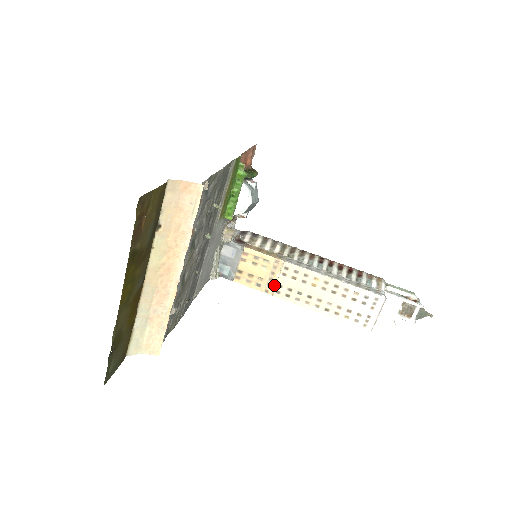
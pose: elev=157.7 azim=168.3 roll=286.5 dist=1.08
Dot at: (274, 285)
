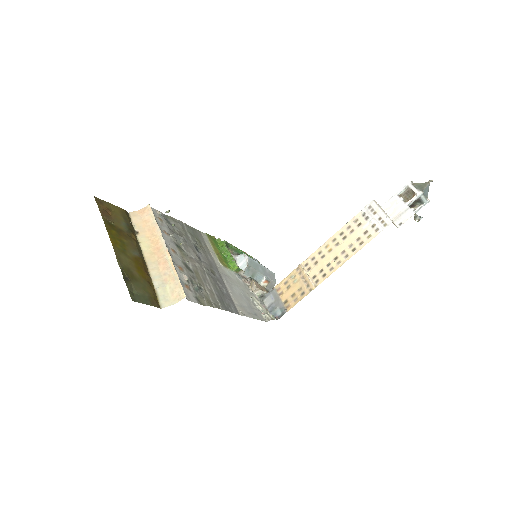
Dot at: (310, 281)
